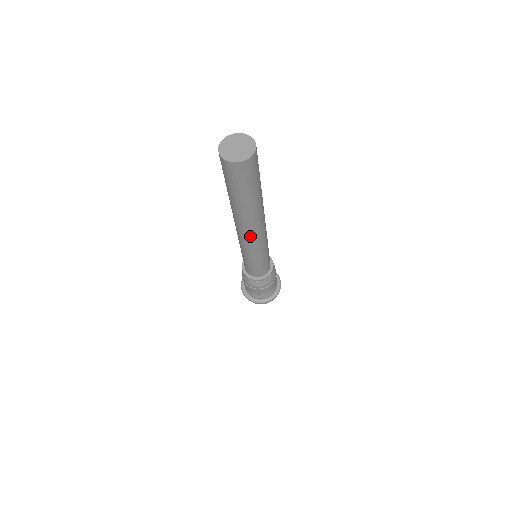
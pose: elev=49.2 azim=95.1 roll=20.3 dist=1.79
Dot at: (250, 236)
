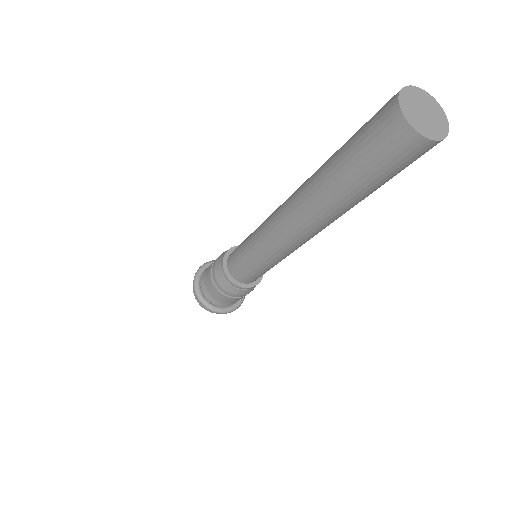
Dot at: (287, 229)
